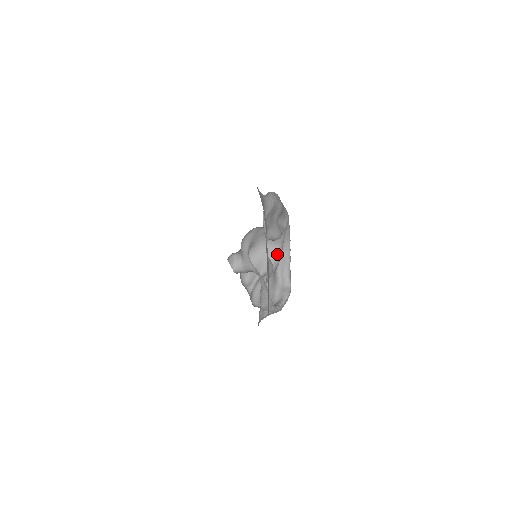
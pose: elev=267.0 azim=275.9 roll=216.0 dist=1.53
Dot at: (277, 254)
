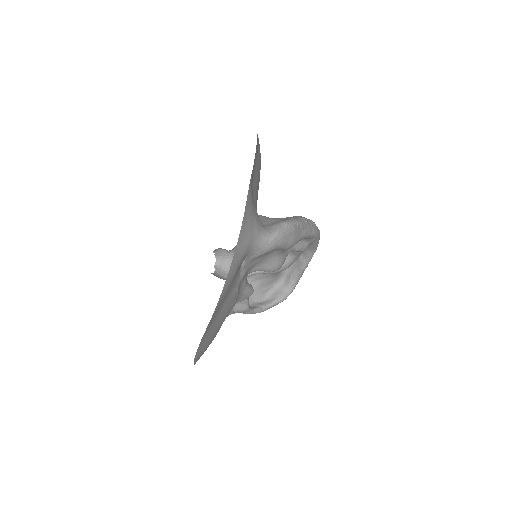
Dot at: (287, 262)
